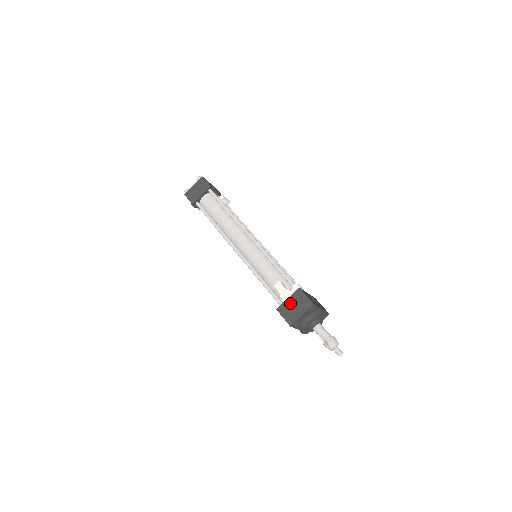
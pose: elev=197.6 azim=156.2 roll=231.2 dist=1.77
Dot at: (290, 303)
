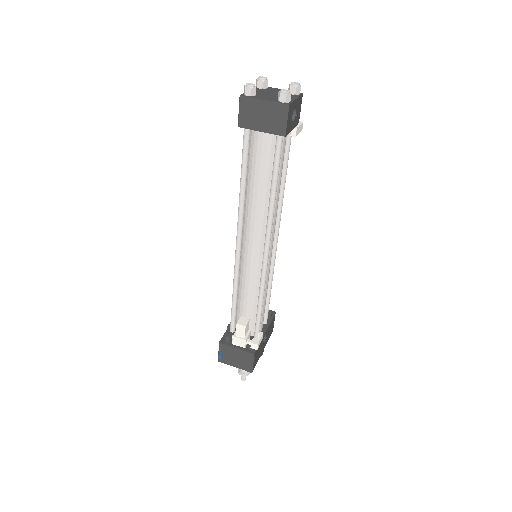
Dot at: (235, 353)
